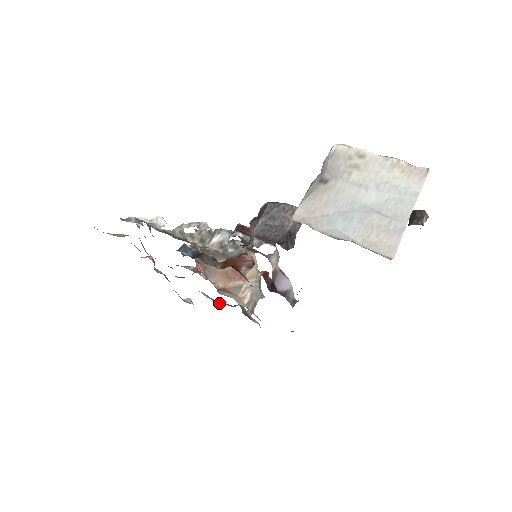
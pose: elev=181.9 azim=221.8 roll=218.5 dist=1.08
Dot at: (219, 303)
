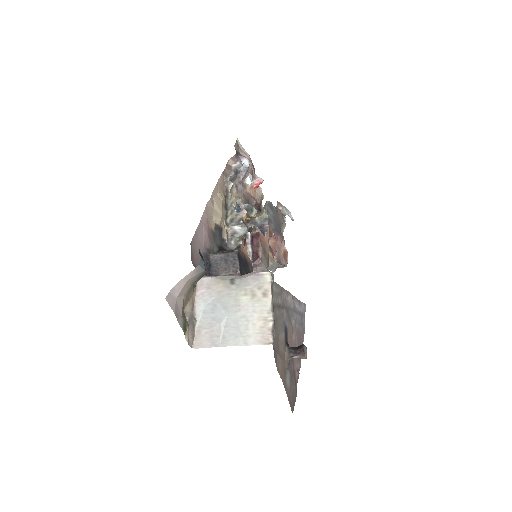
Dot at: occluded
